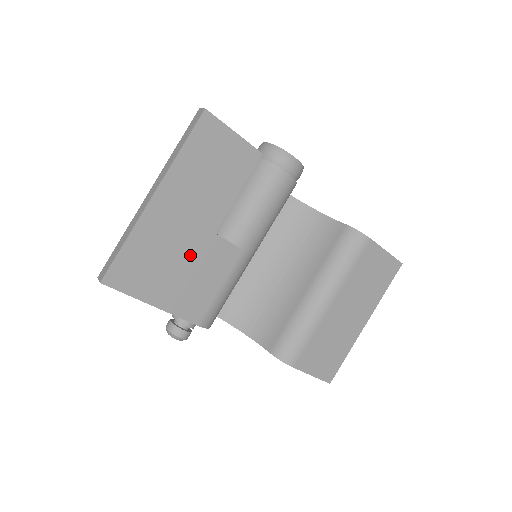
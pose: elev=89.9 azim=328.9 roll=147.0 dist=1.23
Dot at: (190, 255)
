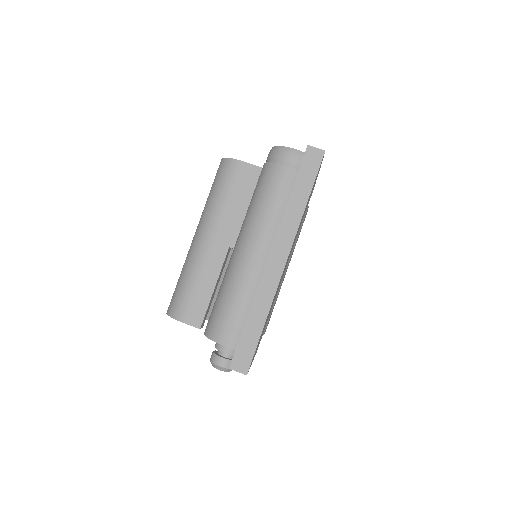
Dot at: occluded
